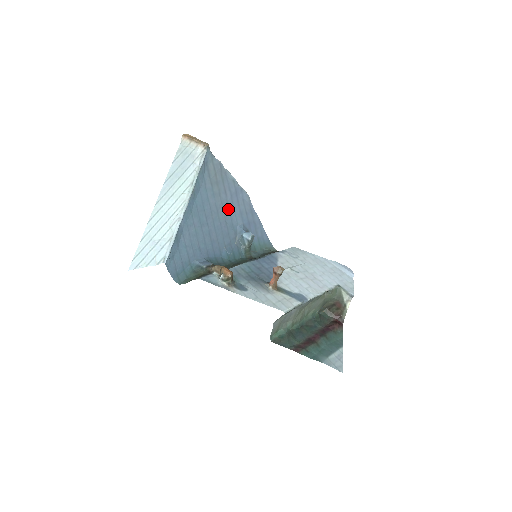
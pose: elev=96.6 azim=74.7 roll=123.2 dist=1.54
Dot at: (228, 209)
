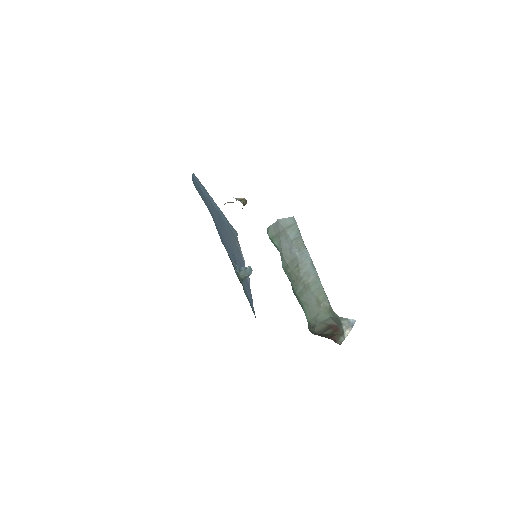
Dot at: (236, 254)
